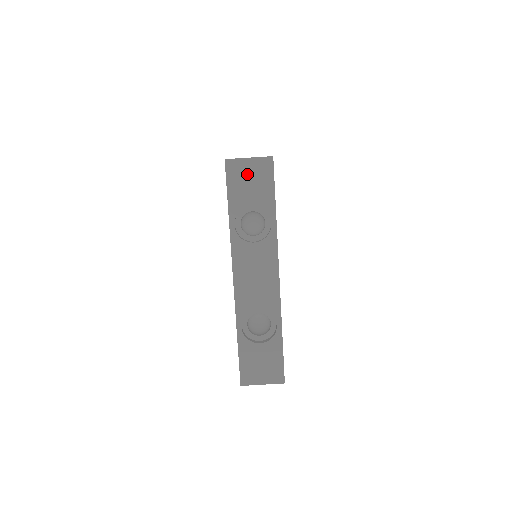
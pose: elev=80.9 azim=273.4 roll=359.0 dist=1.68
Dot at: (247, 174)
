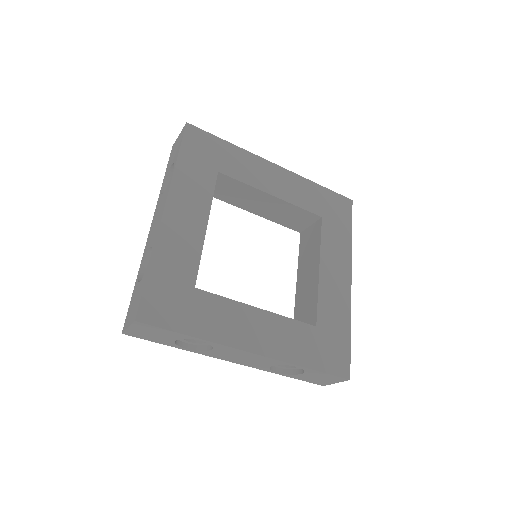
Dot at: (144, 333)
